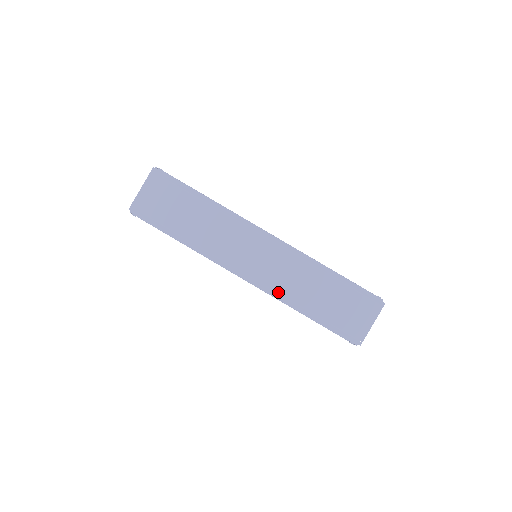
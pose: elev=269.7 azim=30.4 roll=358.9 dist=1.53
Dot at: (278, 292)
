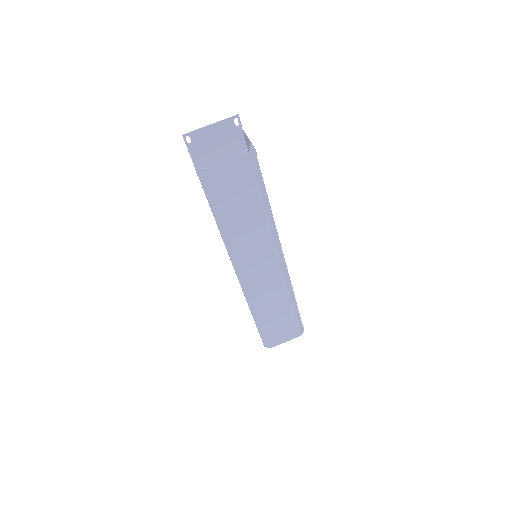
Dot at: (253, 299)
